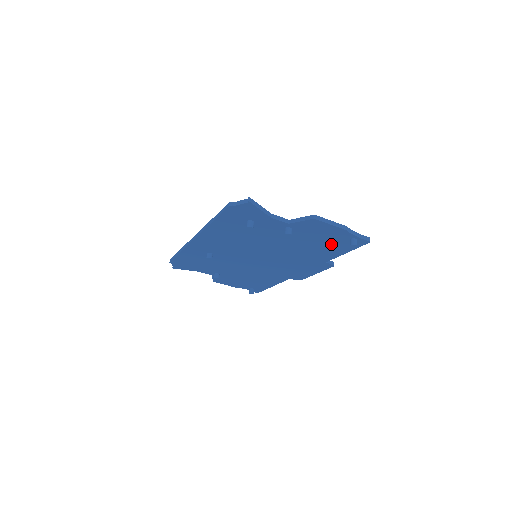
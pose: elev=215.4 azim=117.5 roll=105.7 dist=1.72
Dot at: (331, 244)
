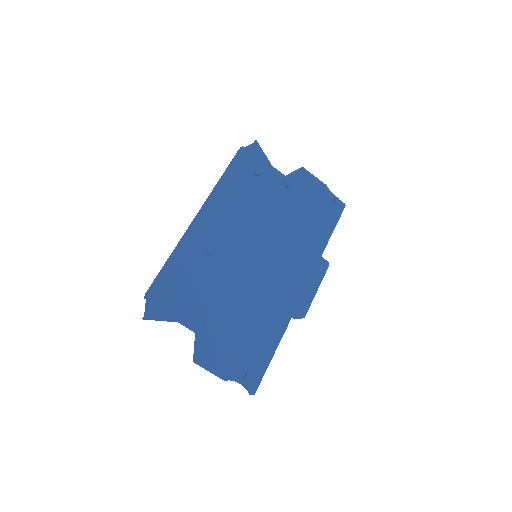
Dot at: (320, 213)
